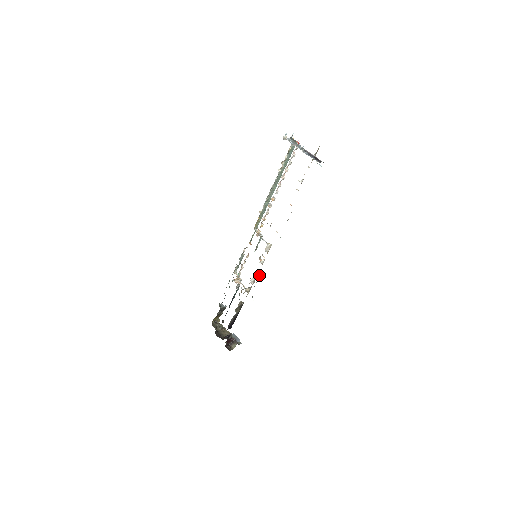
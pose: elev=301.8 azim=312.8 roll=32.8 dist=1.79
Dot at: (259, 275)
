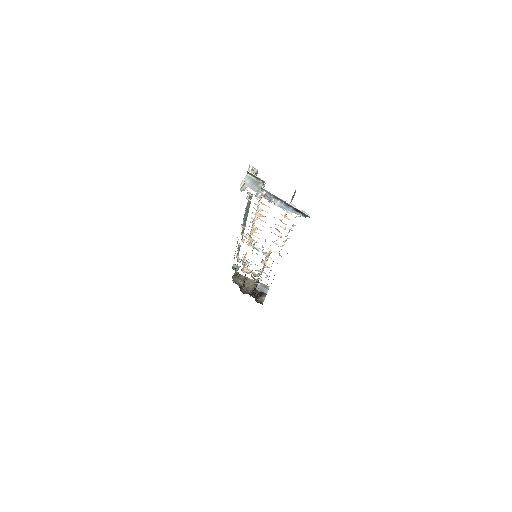
Dot at: occluded
